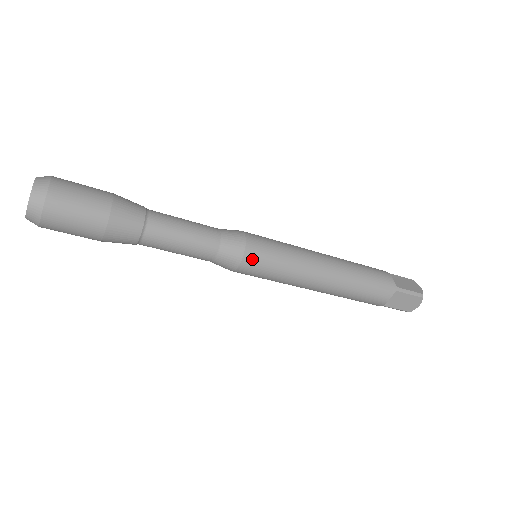
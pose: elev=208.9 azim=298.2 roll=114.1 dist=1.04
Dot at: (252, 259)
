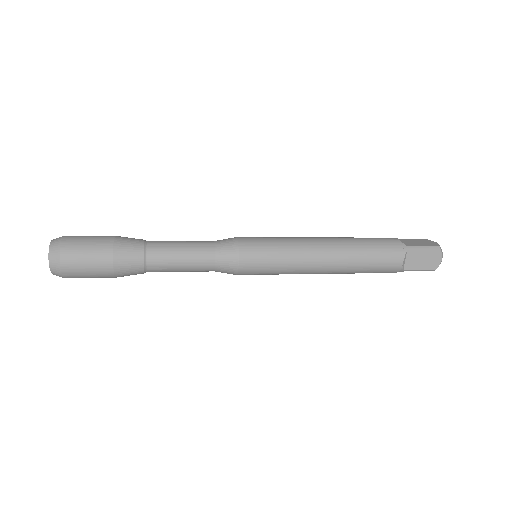
Dot at: (248, 255)
